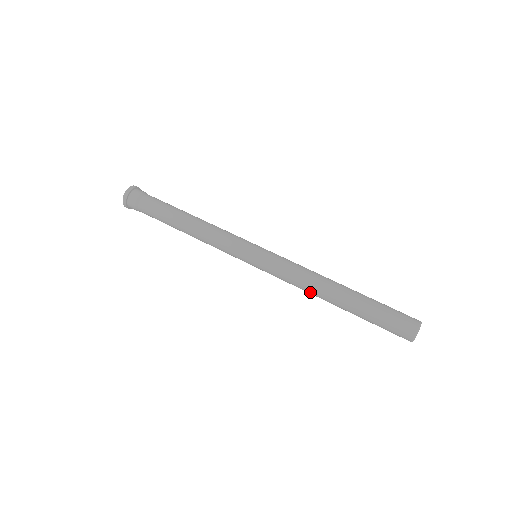
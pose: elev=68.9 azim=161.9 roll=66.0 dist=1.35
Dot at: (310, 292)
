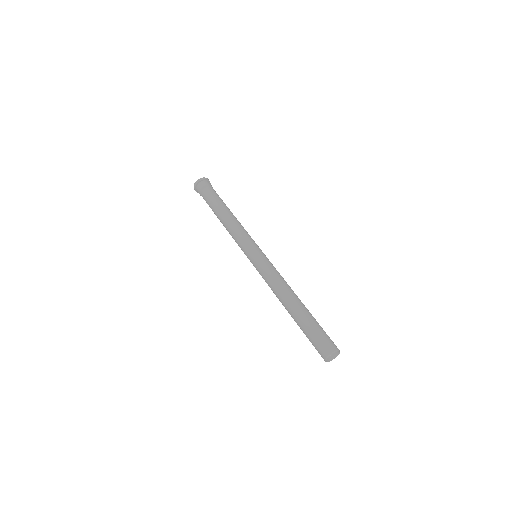
Dot at: (277, 297)
